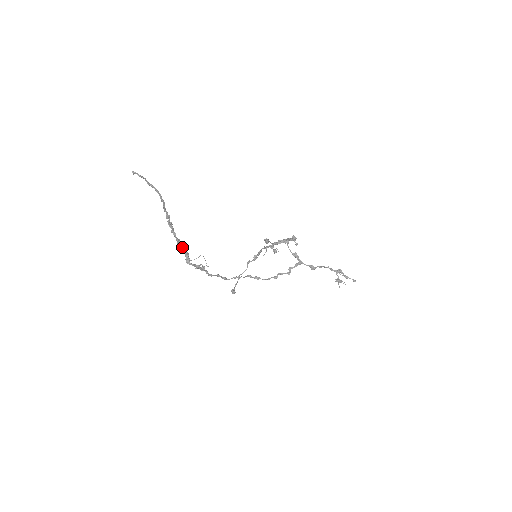
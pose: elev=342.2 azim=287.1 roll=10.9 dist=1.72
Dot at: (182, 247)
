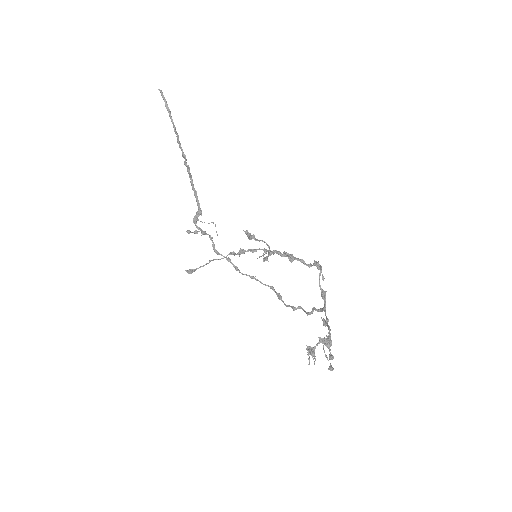
Dot at: (198, 202)
